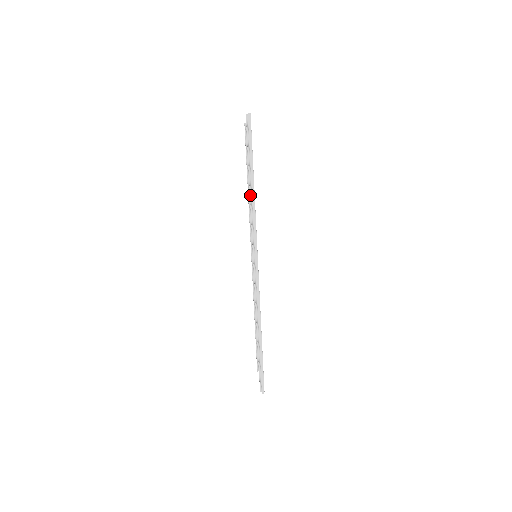
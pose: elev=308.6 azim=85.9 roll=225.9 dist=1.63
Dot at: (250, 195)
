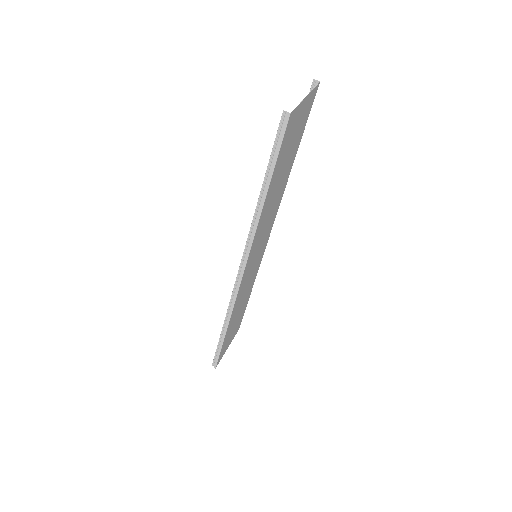
Dot at: (254, 213)
